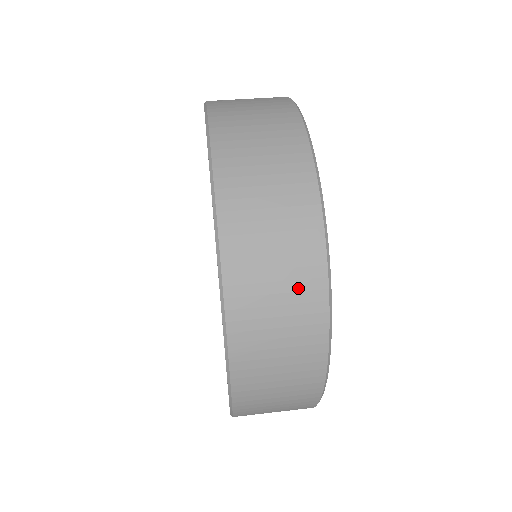
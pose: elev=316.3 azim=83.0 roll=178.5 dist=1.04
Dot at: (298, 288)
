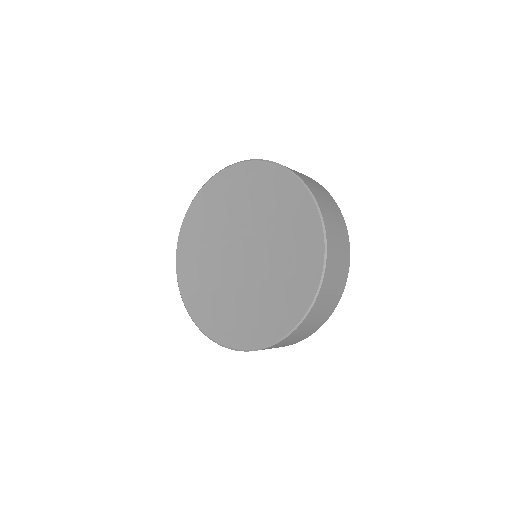
Dot at: (322, 189)
